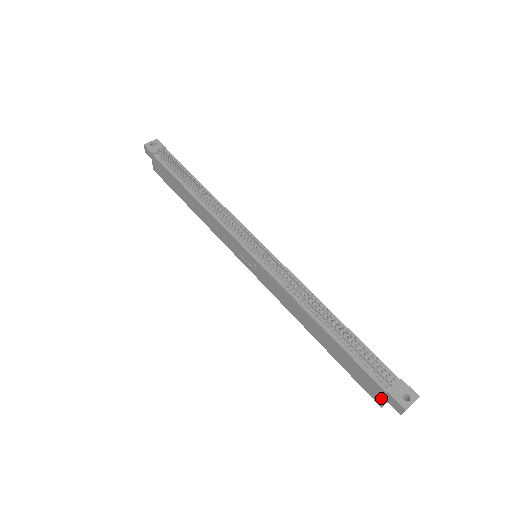
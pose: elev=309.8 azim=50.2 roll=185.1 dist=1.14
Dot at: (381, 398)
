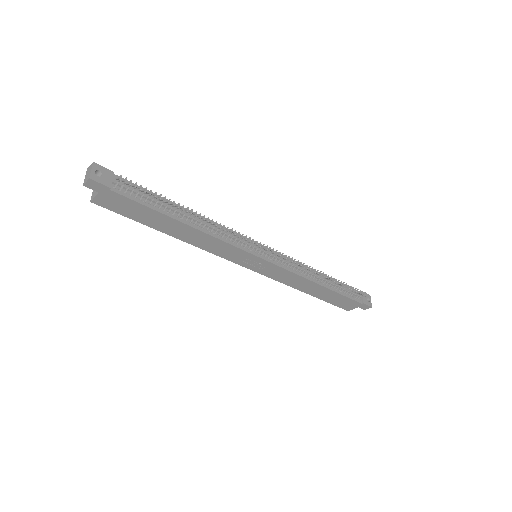
Dot at: (353, 307)
